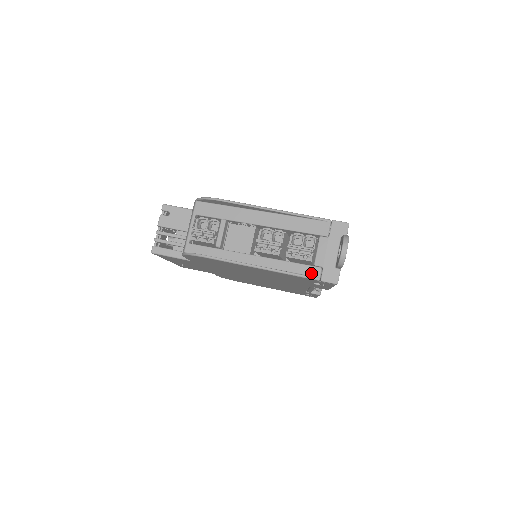
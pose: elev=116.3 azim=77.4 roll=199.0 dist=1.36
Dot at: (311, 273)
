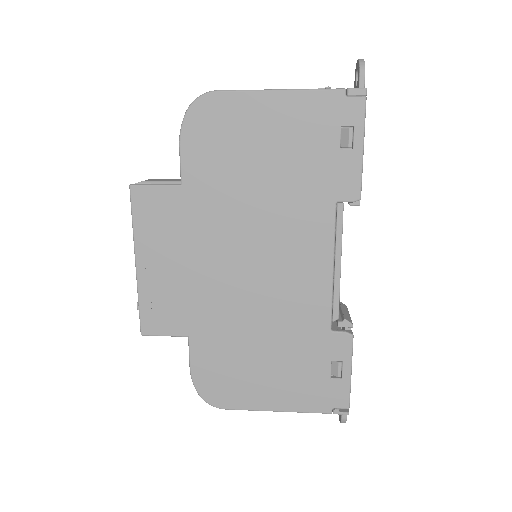
Dot at: (334, 90)
